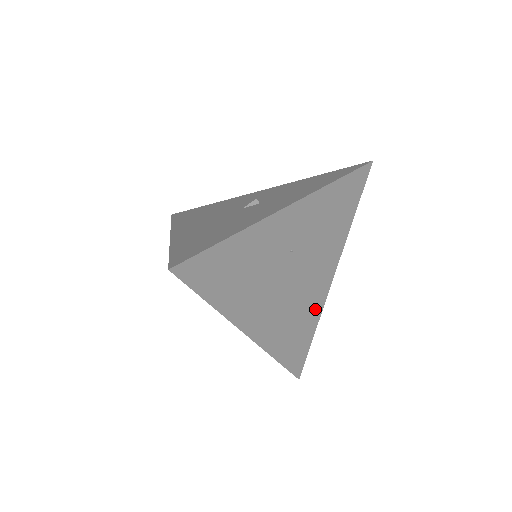
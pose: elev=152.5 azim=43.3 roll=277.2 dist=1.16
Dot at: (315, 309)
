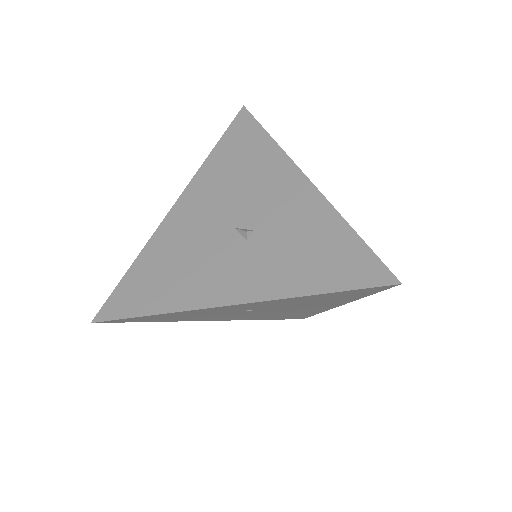
Dot at: (311, 312)
